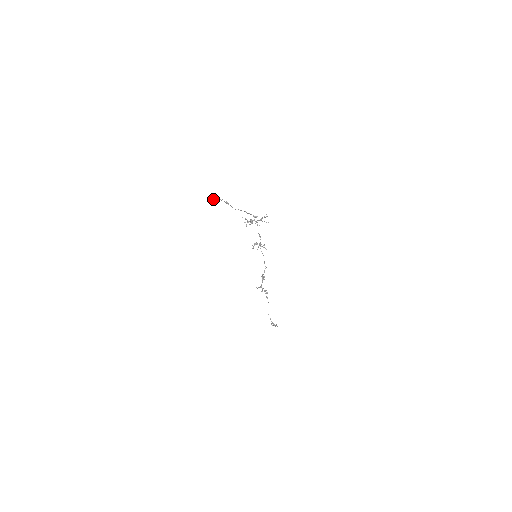
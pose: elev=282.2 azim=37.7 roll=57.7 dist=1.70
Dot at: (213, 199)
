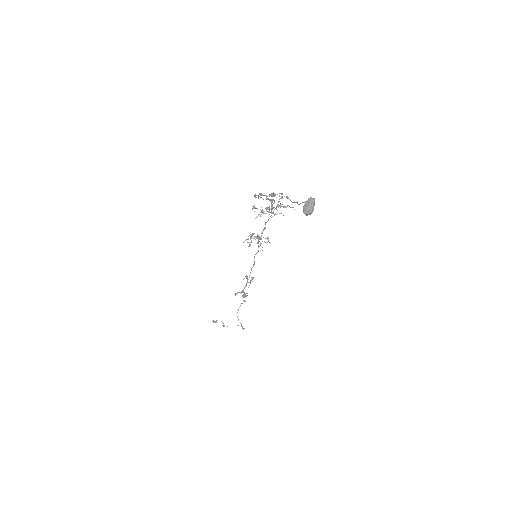
Dot at: (313, 205)
